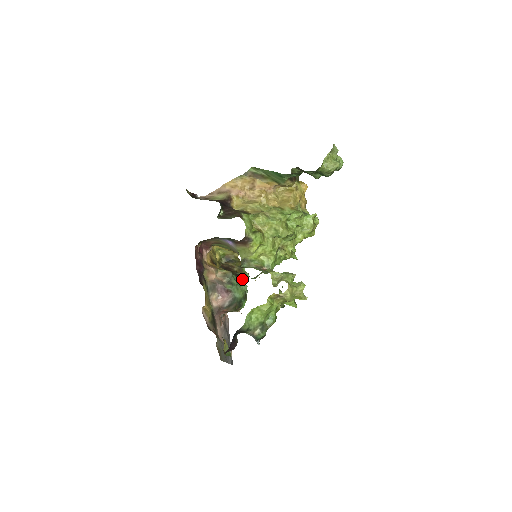
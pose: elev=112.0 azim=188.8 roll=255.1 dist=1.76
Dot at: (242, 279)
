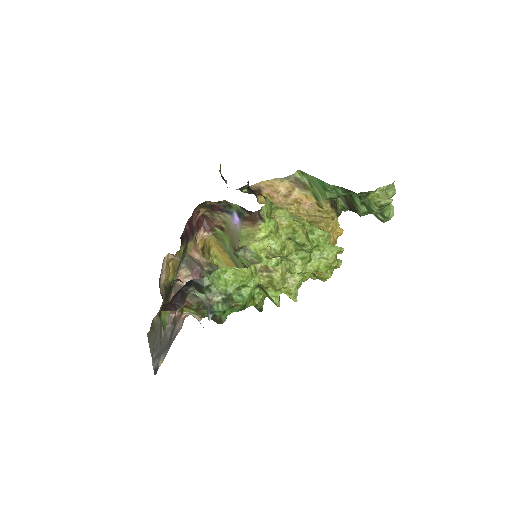
Dot at: occluded
